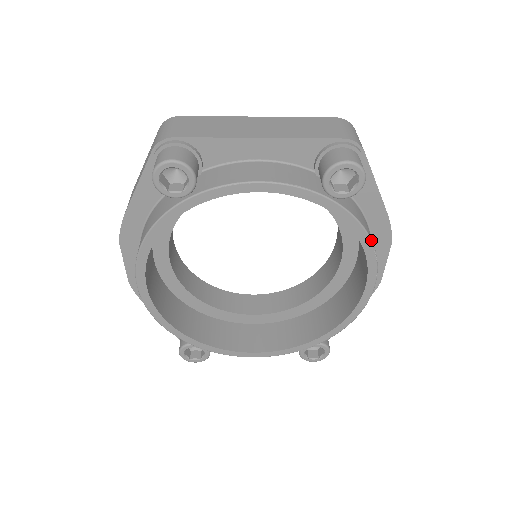
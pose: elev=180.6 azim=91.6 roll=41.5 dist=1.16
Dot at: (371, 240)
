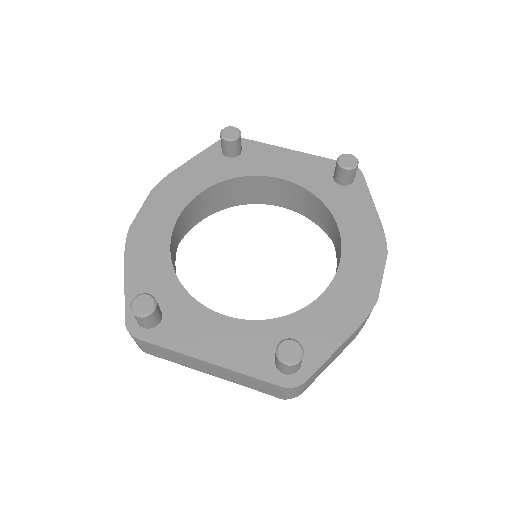
Dot at: occluded
